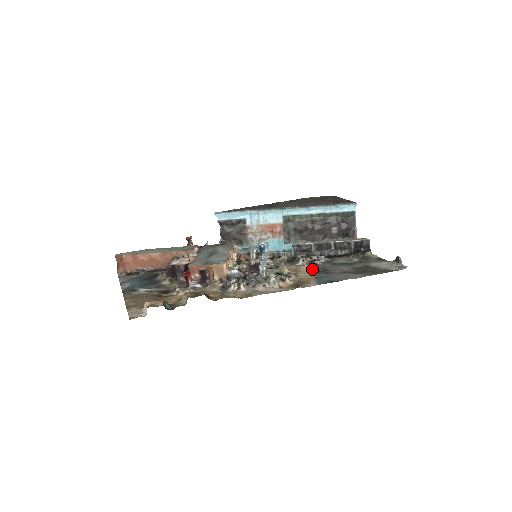
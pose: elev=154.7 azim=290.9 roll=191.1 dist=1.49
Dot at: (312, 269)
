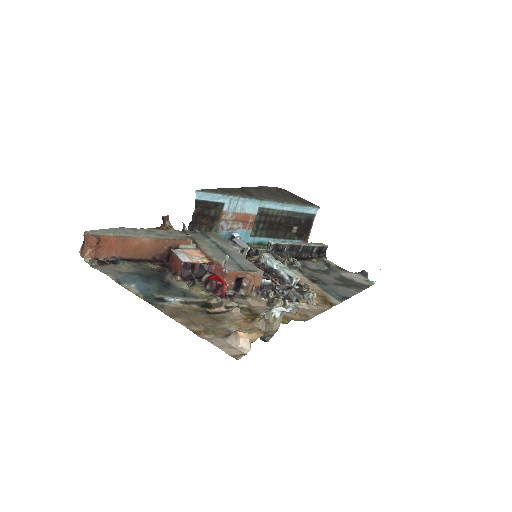
Dot at: (304, 276)
